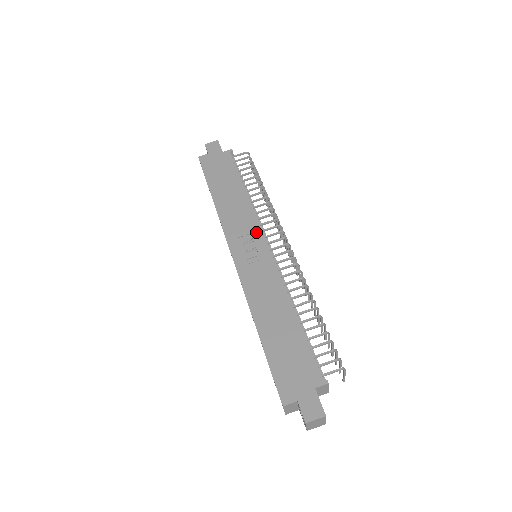
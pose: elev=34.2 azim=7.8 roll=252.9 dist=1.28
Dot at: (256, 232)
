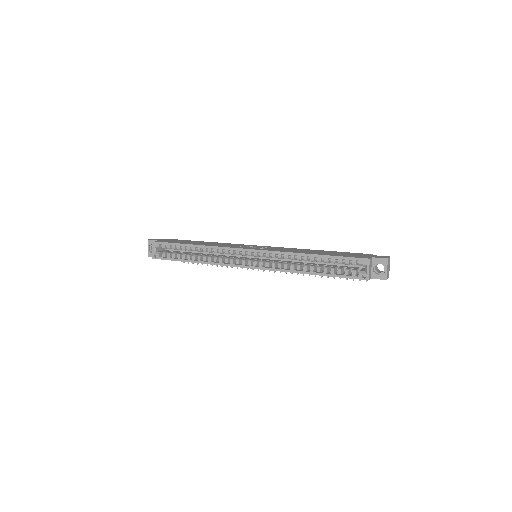
Dot at: (246, 245)
